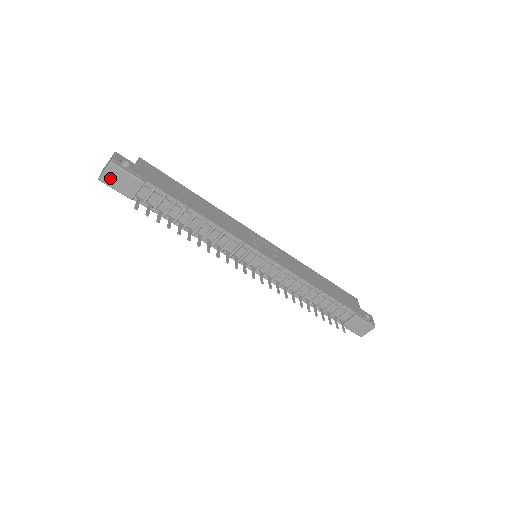
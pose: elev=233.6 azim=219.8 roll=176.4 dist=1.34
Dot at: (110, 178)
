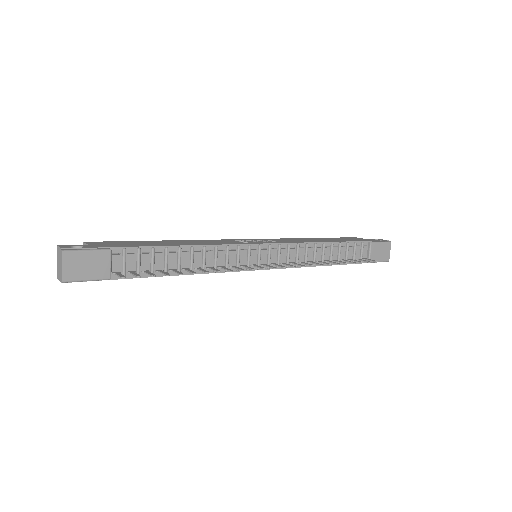
Dot at: (74, 271)
